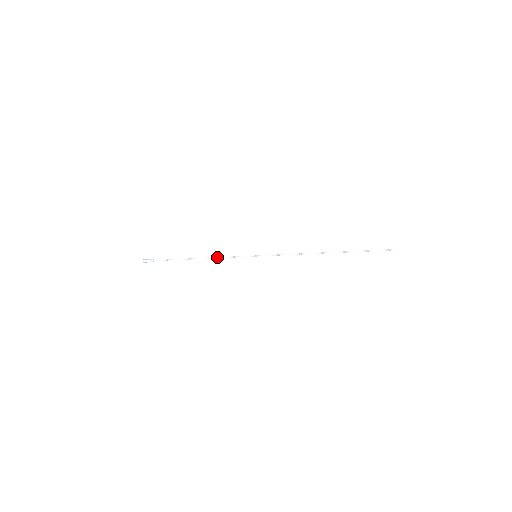
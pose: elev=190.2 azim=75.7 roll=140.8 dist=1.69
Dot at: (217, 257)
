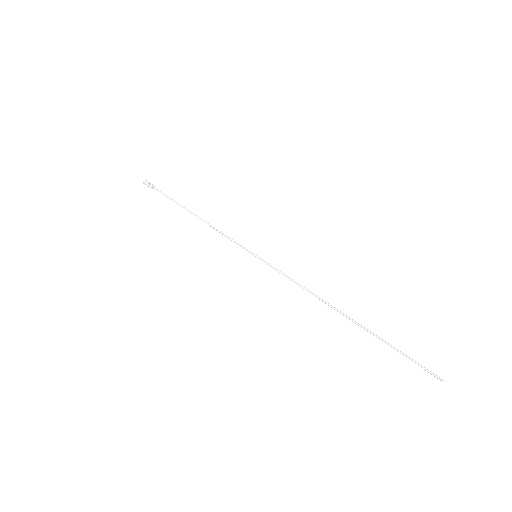
Dot at: (214, 228)
